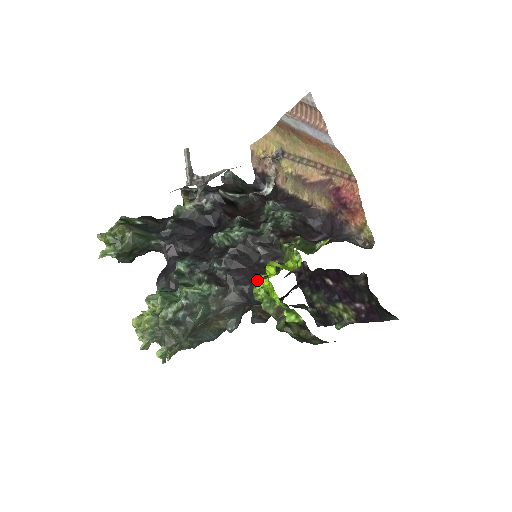
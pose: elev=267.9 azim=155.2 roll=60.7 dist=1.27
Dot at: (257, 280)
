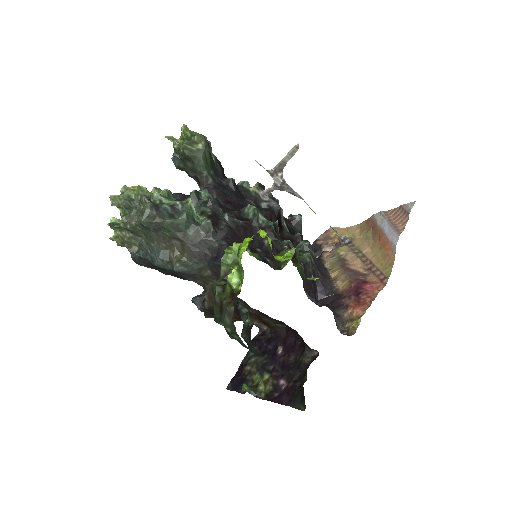
Dot at: occluded
